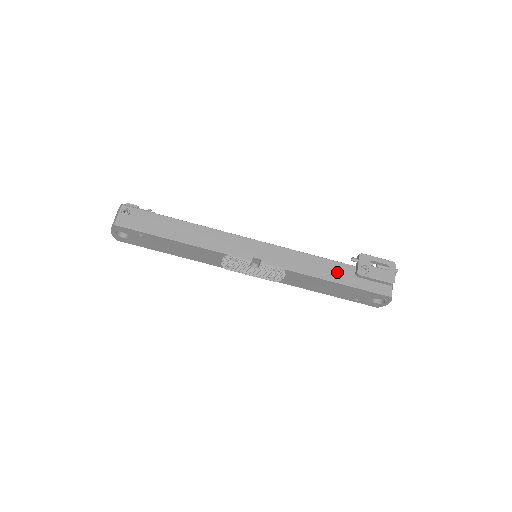
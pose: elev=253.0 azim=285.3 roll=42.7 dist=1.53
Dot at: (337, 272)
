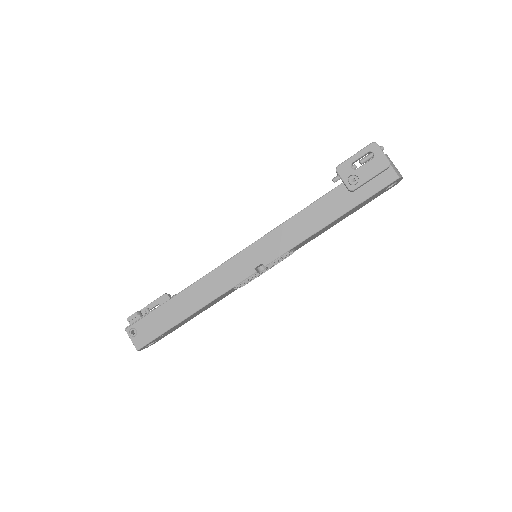
Dot at: (332, 207)
